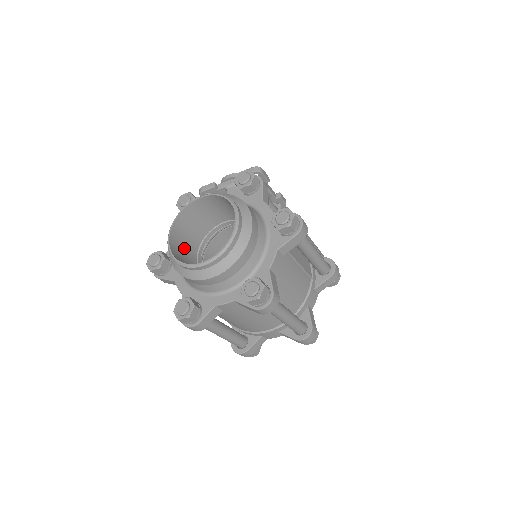
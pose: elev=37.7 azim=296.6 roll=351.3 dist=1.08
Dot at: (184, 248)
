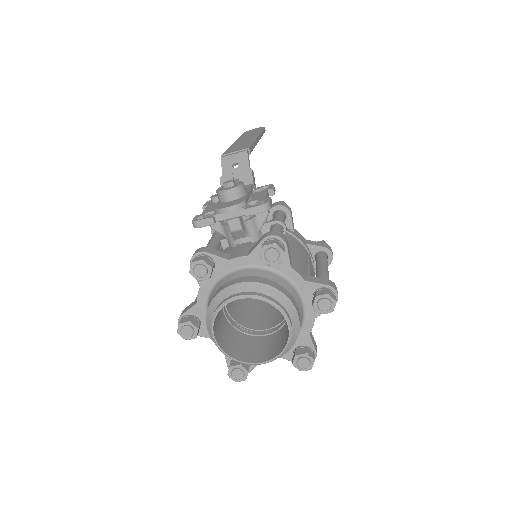
Dot at: (219, 322)
